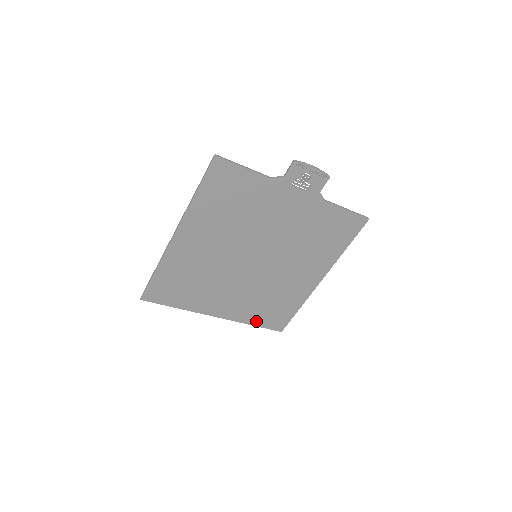
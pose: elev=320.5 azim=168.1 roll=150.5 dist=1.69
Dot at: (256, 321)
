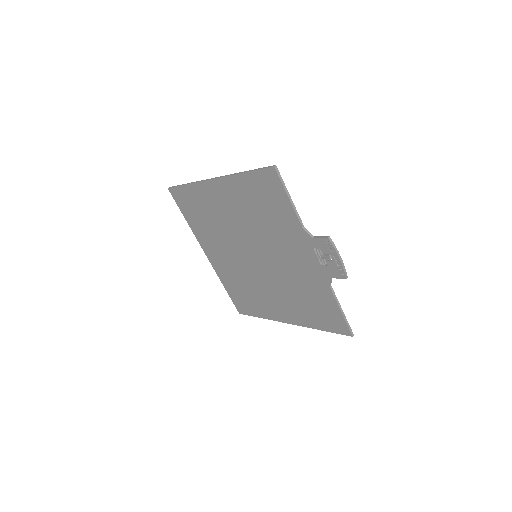
Dot at: (228, 288)
